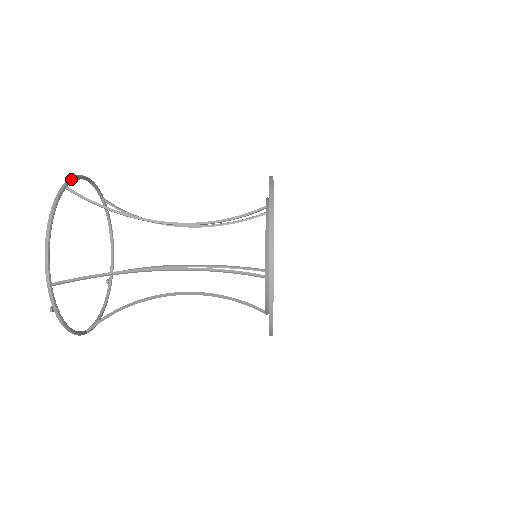
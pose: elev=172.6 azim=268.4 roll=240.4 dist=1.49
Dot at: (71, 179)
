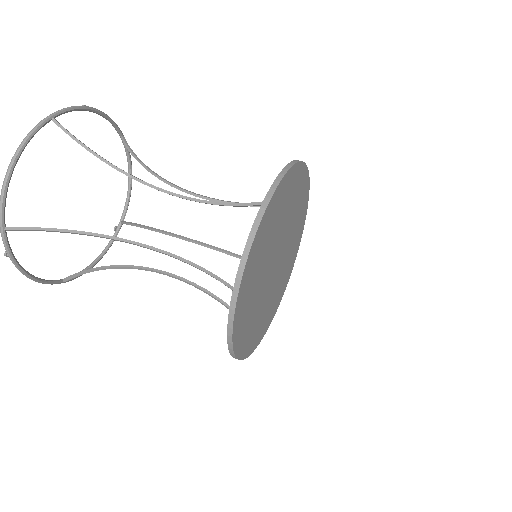
Dot at: (65, 109)
